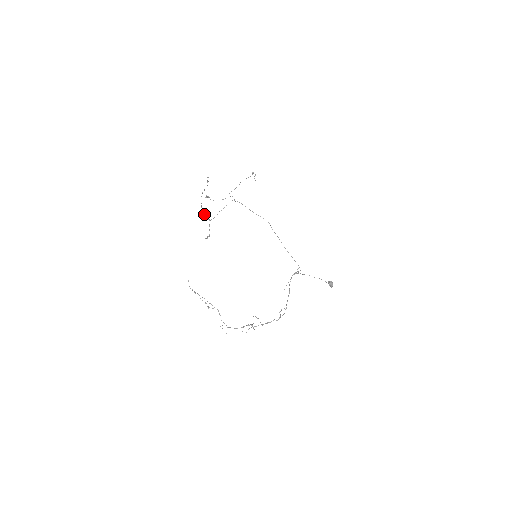
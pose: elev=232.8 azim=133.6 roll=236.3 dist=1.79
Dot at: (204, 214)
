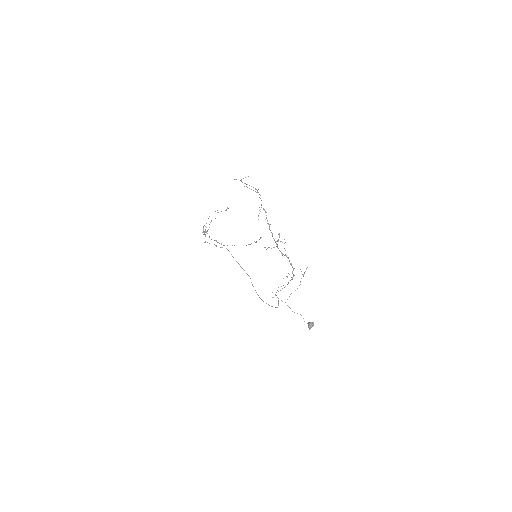
Dot at: occluded
